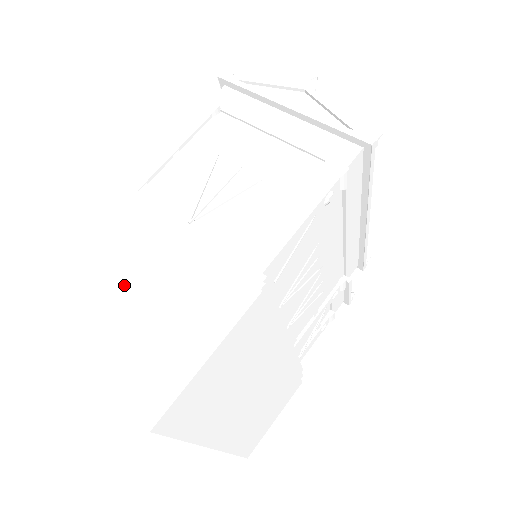
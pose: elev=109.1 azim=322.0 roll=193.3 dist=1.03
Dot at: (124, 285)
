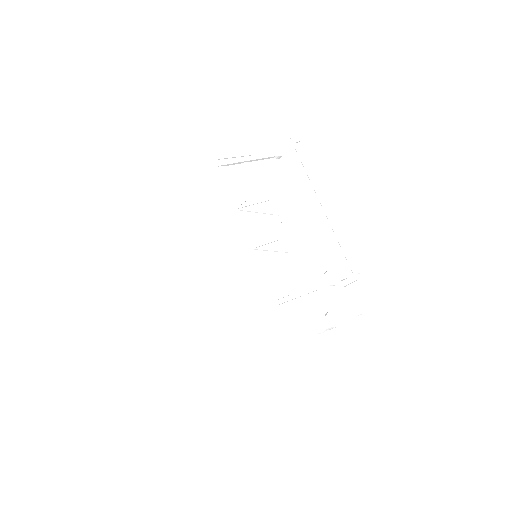
Dot at: occluded
